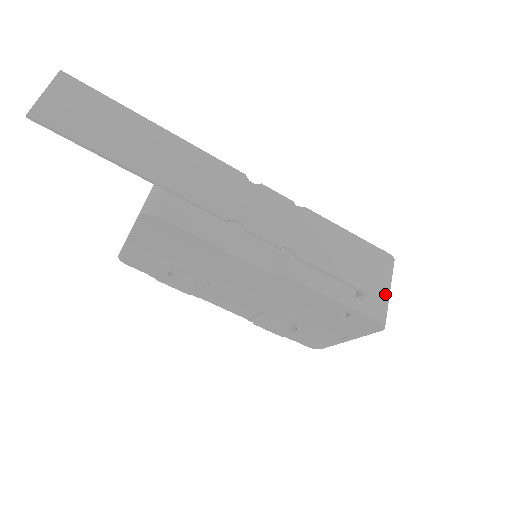
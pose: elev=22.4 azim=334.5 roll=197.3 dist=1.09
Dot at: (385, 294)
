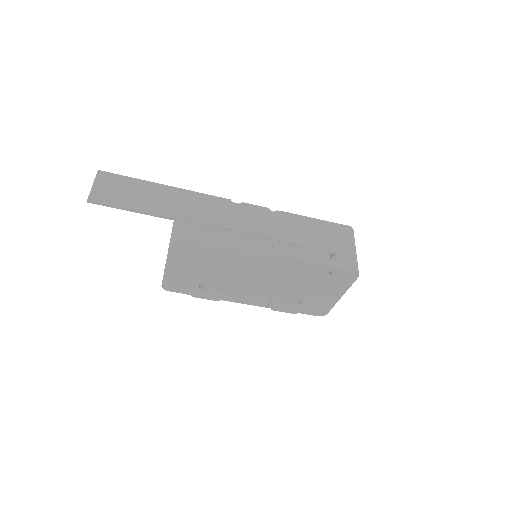
Dot at: (352, 252)
